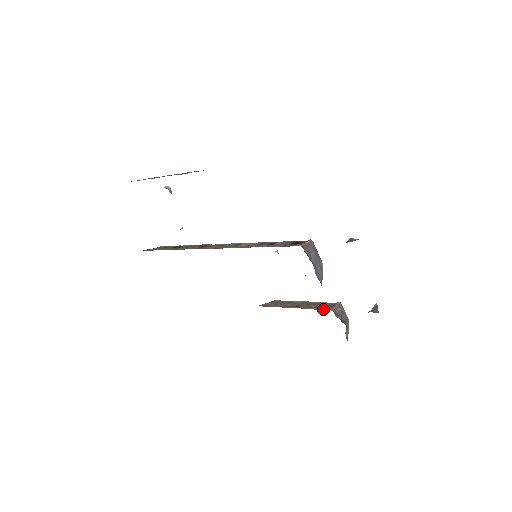
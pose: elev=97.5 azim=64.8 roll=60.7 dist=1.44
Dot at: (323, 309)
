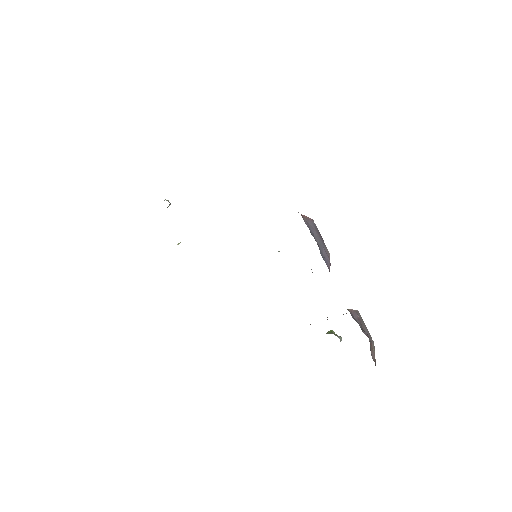
Dot at: occluded
